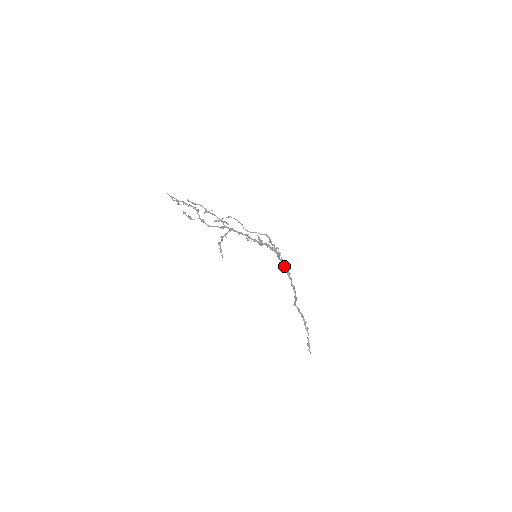
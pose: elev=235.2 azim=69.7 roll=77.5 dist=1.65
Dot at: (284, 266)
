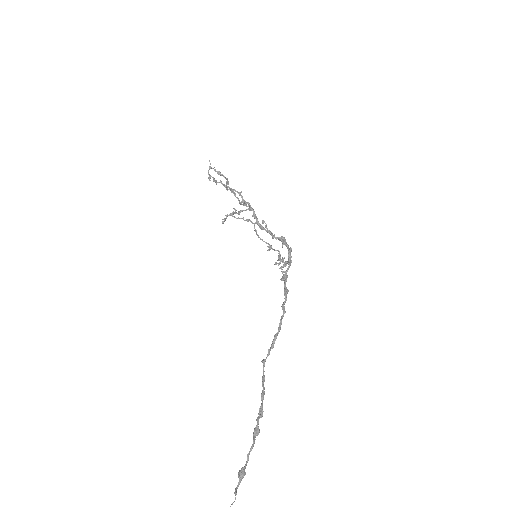
Dot at: (285, 279)
